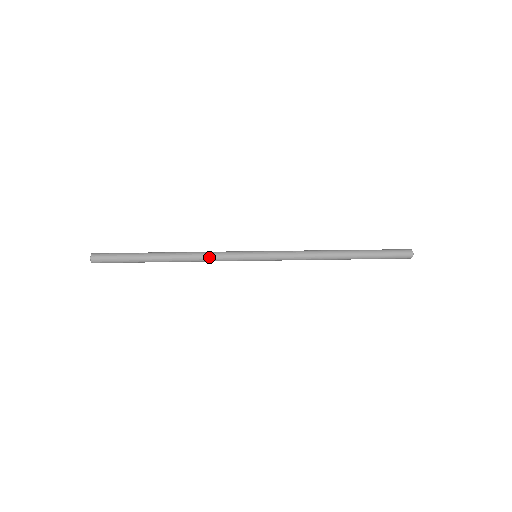
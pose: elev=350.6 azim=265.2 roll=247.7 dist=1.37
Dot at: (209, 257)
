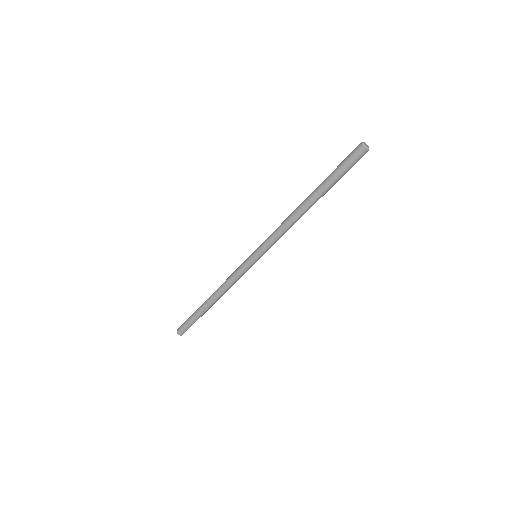
Dot at: (228, 281)
